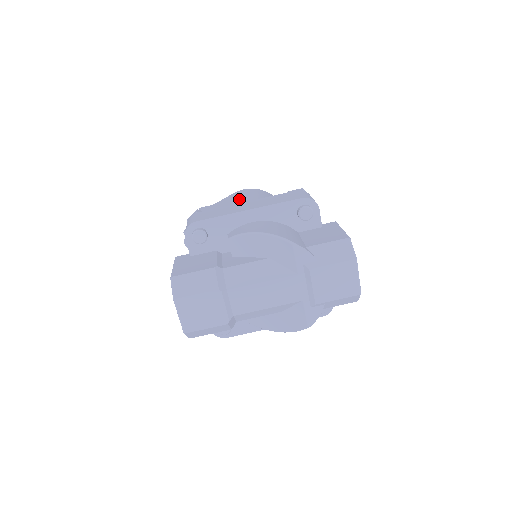
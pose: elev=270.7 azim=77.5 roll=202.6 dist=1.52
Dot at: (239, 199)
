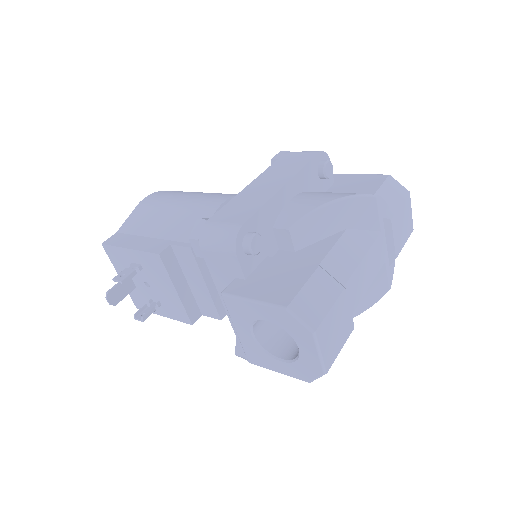
Dot at: (172, 204)
